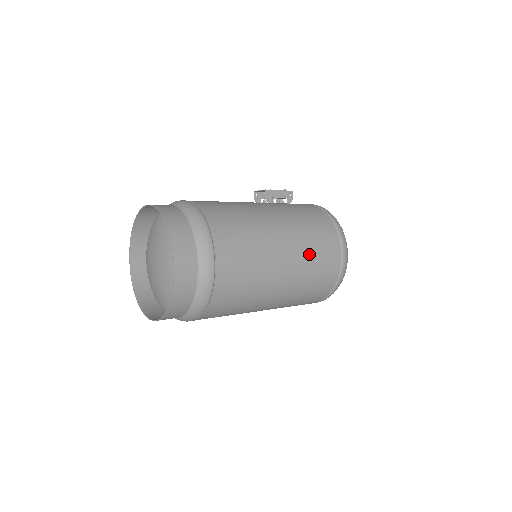
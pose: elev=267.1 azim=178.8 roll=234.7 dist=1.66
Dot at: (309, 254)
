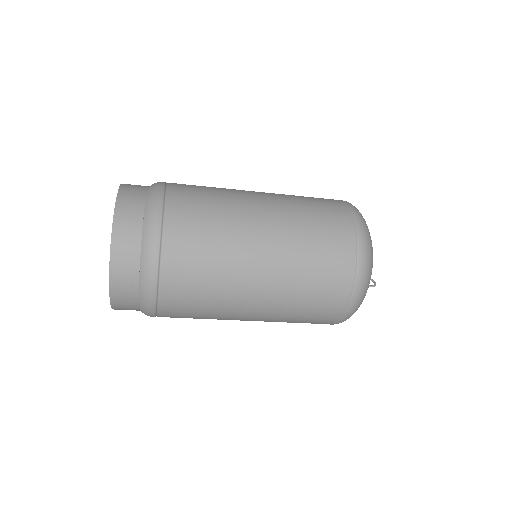
Dot at: (295, 200)
